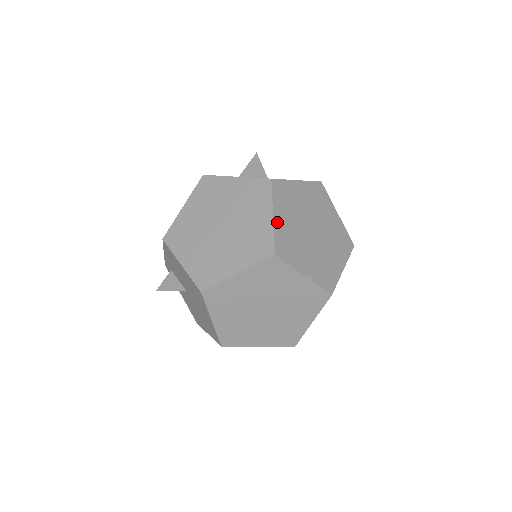
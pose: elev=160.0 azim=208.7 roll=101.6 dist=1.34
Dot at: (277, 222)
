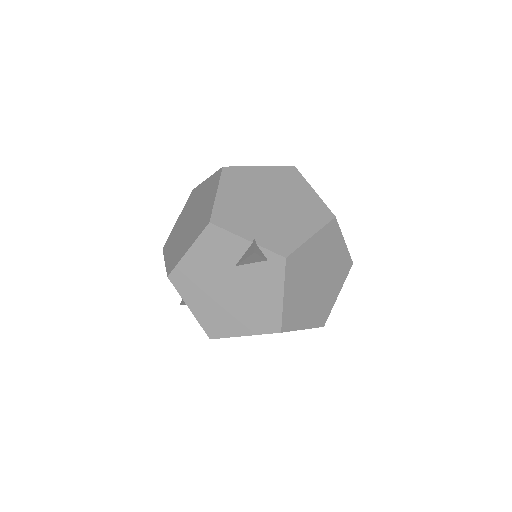
Dot at: (220, 198)
